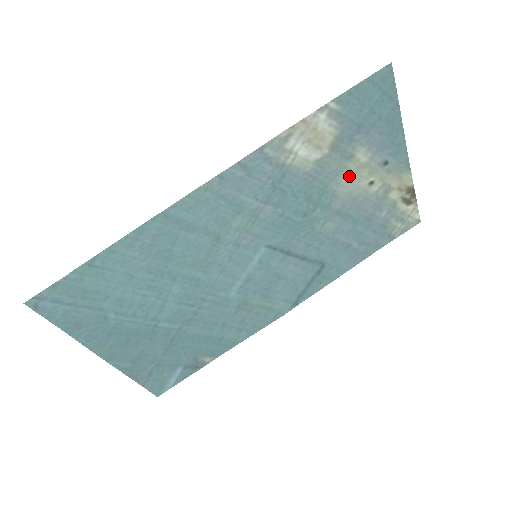
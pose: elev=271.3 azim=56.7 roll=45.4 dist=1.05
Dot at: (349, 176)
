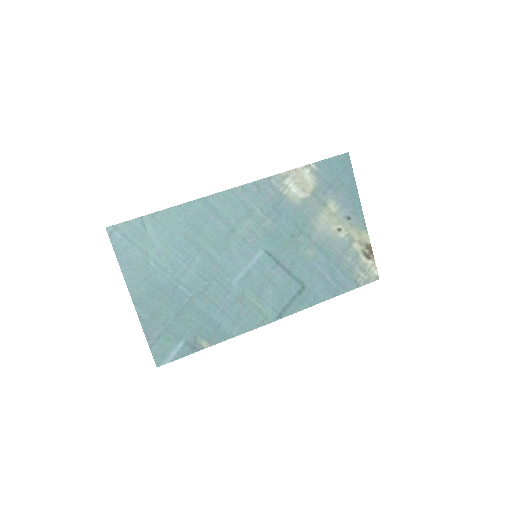
Dot at: (324, 218)
